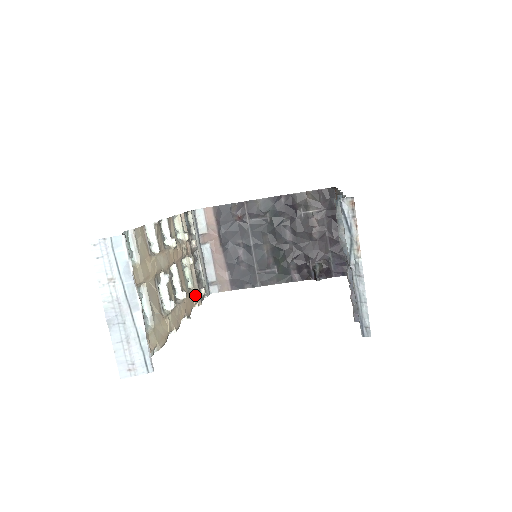
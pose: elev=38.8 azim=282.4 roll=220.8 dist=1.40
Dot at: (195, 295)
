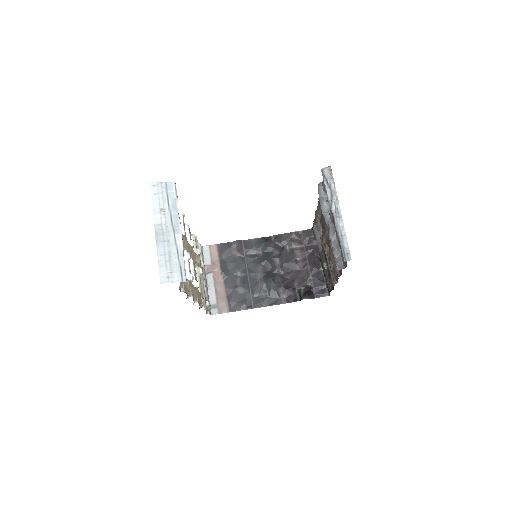
Dot at: occluded
